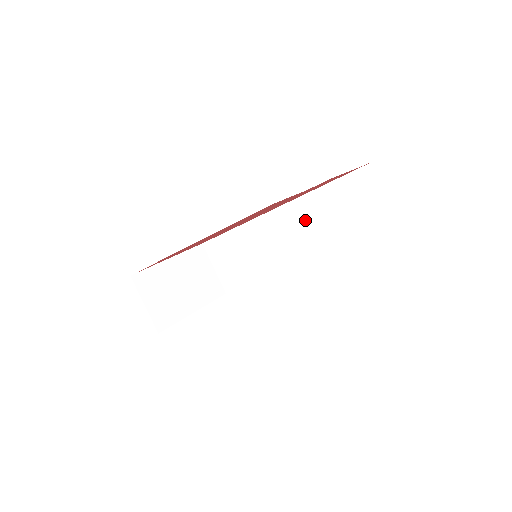
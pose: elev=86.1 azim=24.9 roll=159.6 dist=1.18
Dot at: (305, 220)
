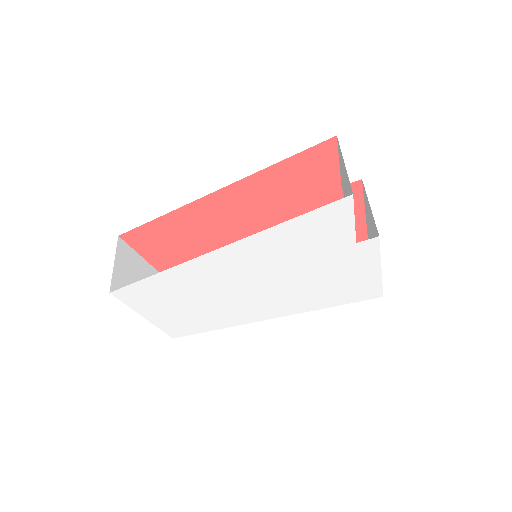
Dot at: occluded
